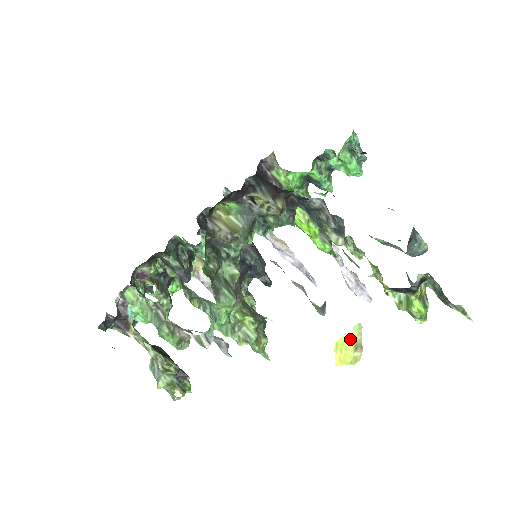
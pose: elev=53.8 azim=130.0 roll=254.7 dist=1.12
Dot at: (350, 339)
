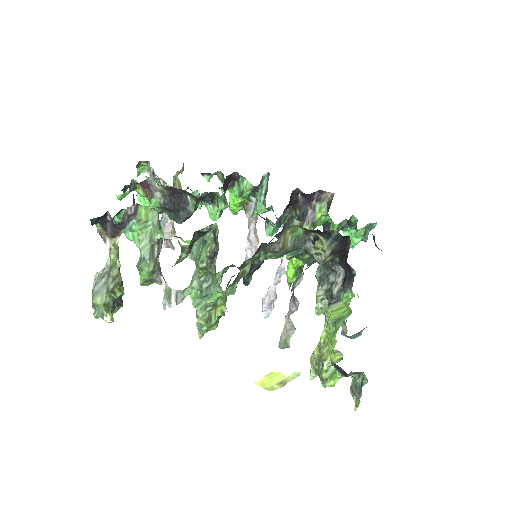
Dot at: (284, 376)
